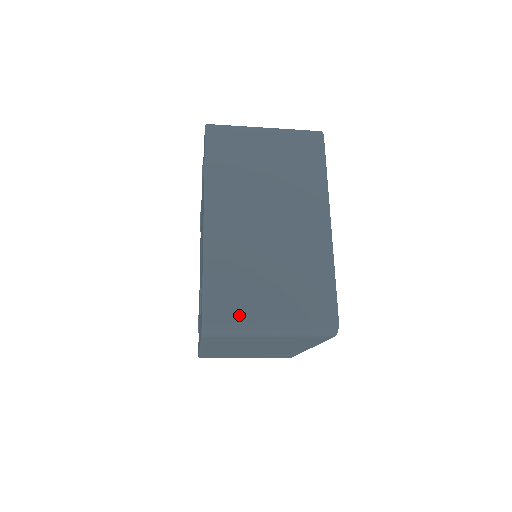
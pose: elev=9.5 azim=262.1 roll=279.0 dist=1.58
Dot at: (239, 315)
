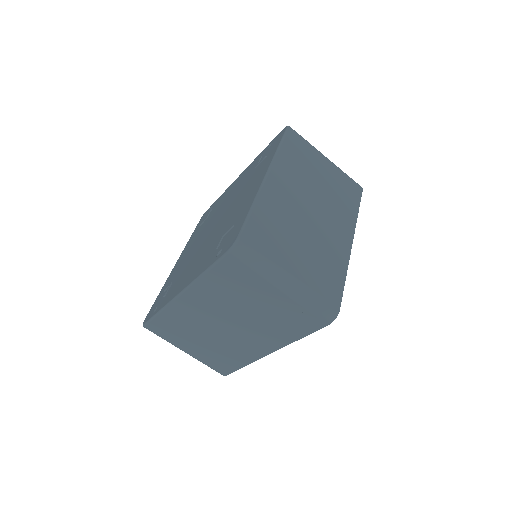
Dot at: (268, 253)
